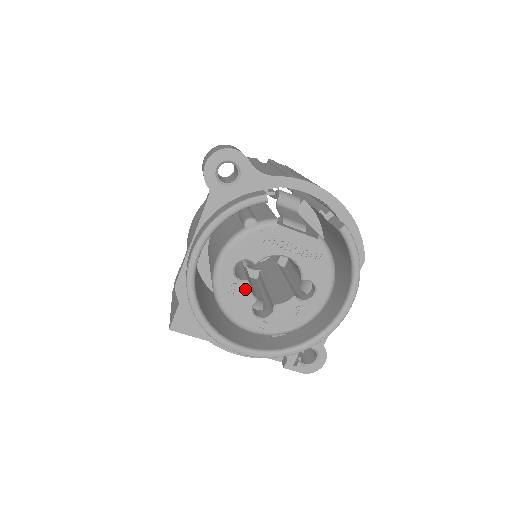
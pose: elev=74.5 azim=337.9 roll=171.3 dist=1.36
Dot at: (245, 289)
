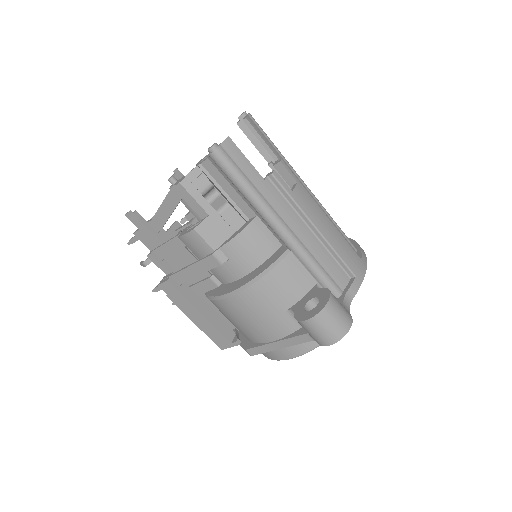
Dot at: occluded
